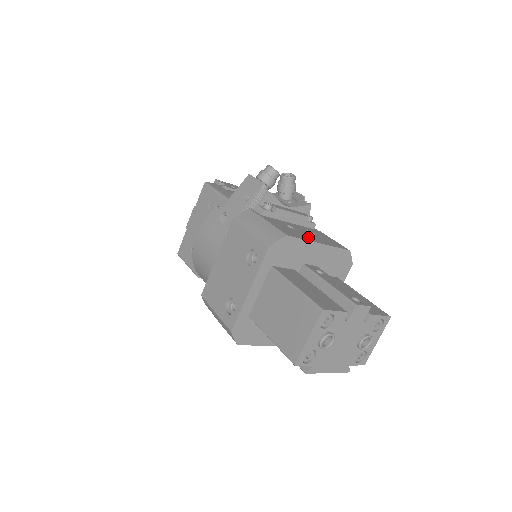
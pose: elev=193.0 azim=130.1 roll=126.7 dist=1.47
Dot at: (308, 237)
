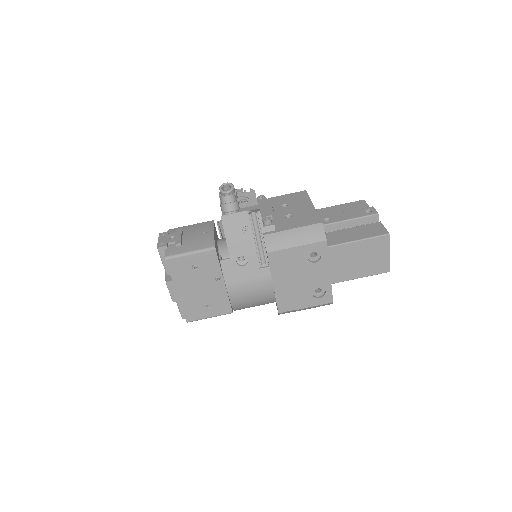
Dot at: (306, 210)
